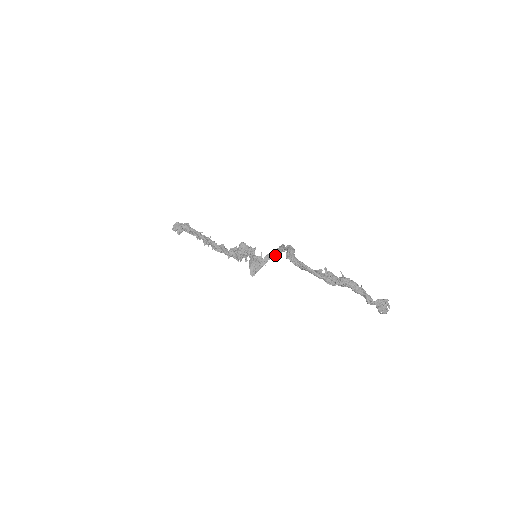
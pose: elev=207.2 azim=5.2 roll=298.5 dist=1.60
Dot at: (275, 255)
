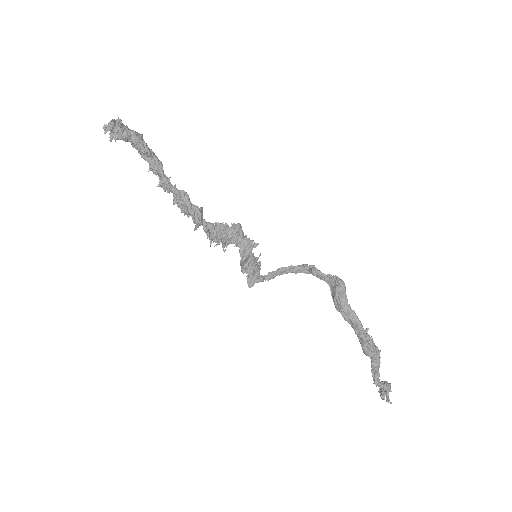
Dot at: (291, 272)
